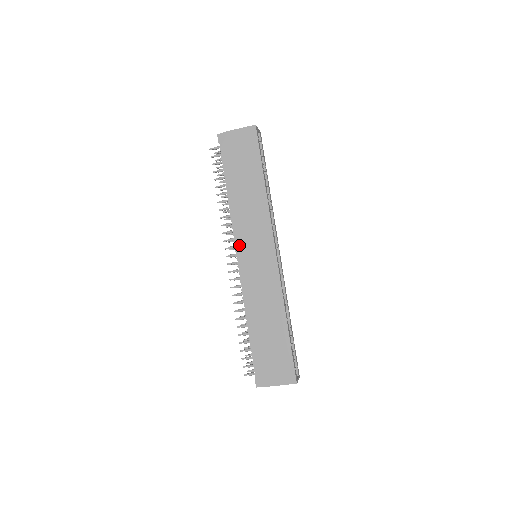
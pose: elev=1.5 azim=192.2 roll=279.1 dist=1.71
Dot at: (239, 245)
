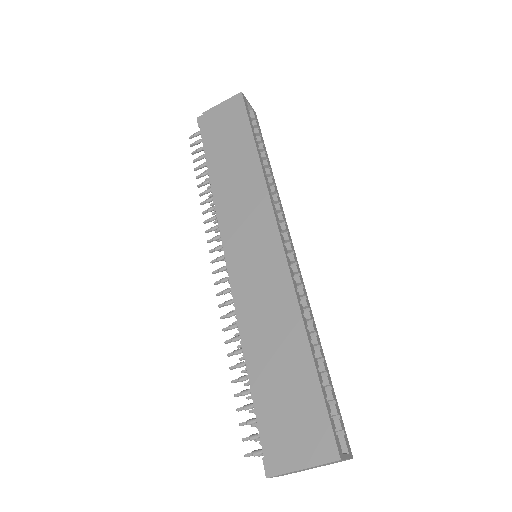
Dot at: (227, 240)
